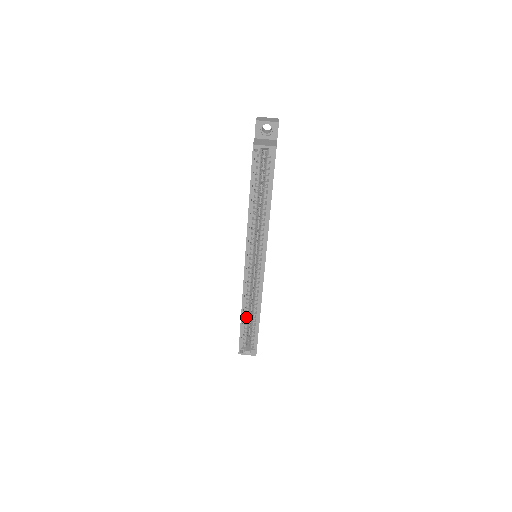
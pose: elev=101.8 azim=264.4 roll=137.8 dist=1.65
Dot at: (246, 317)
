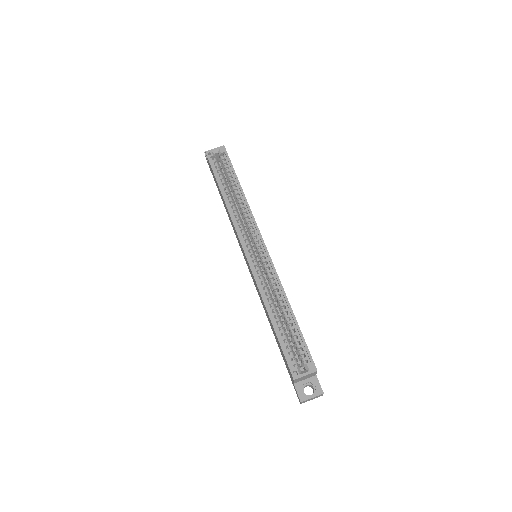
Dot at: (277, 319)
